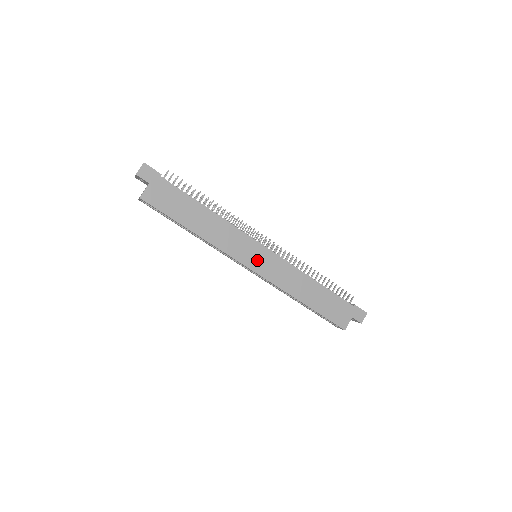
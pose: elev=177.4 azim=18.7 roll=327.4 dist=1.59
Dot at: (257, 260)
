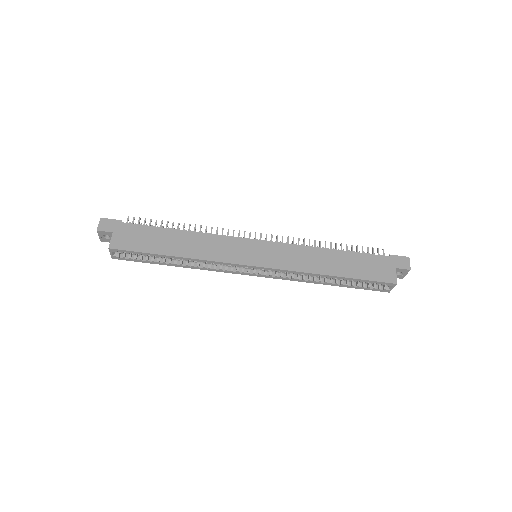
Dot at: (257, 255)
